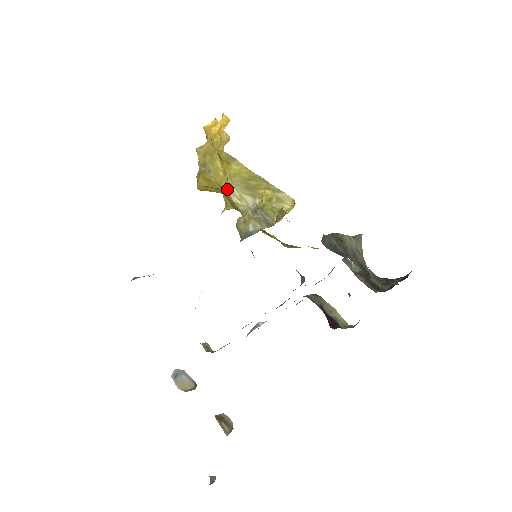
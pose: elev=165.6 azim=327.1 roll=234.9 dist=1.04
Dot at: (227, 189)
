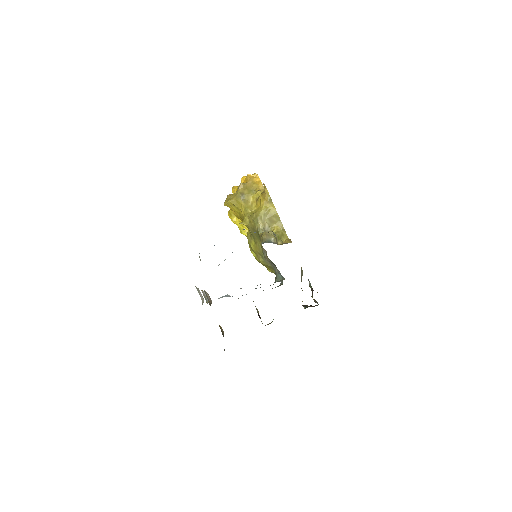
Dot at: (259, 214)
